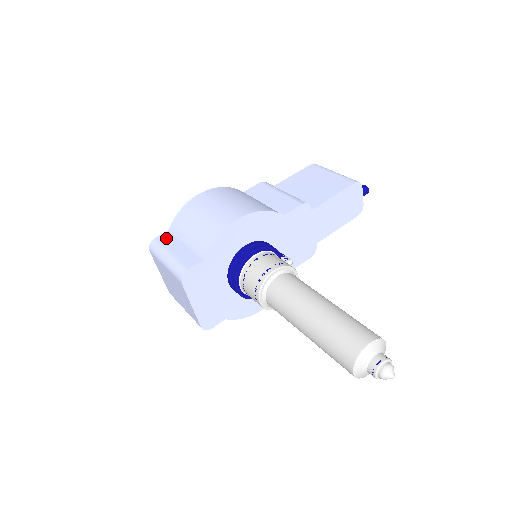
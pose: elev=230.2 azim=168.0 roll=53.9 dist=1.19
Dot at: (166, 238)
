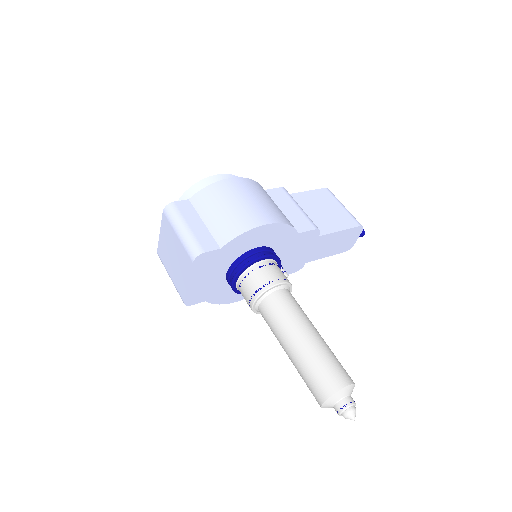
Dot at: (186, 207)
